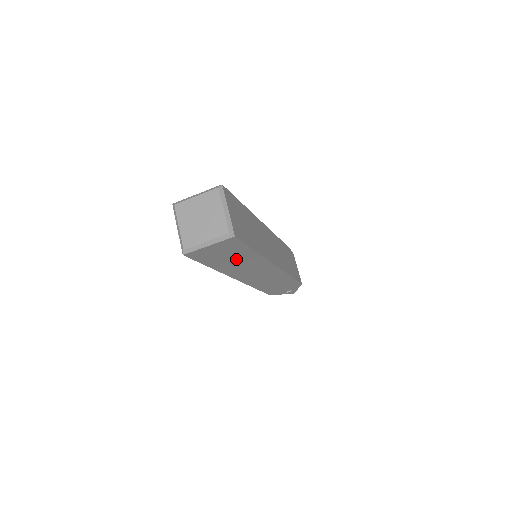
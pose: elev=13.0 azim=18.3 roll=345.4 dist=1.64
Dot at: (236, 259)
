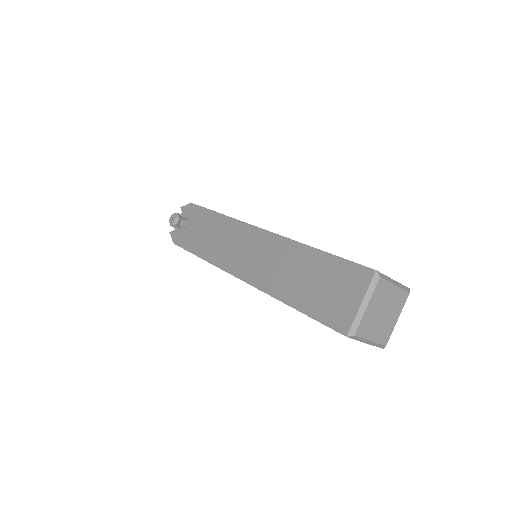
Dot at: occluded
